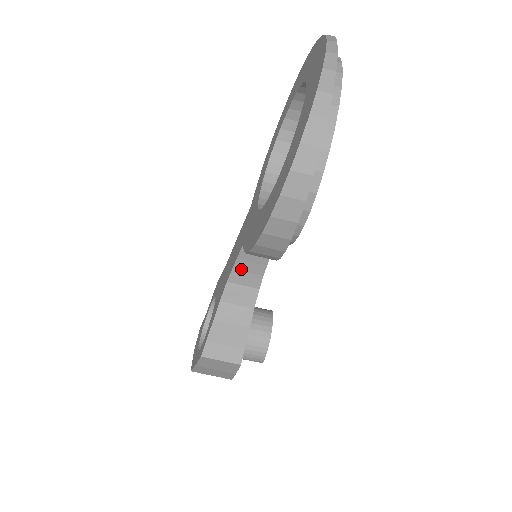
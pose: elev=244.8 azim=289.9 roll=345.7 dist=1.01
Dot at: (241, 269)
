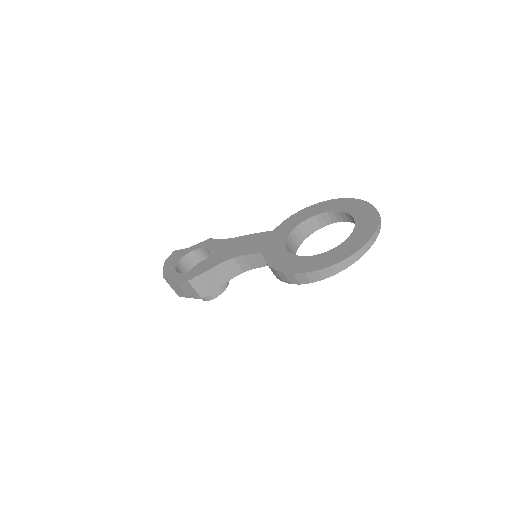
Dot at: (247, 259)
